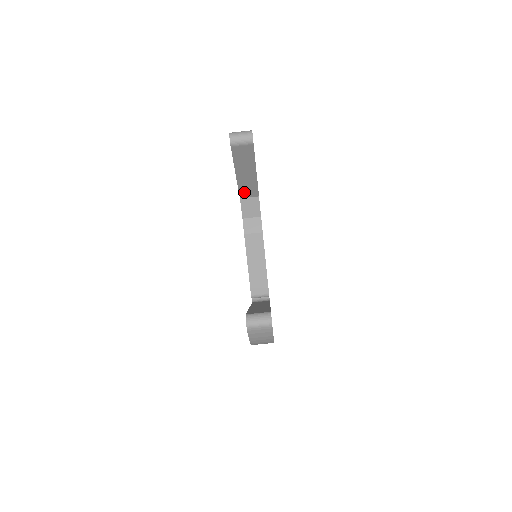
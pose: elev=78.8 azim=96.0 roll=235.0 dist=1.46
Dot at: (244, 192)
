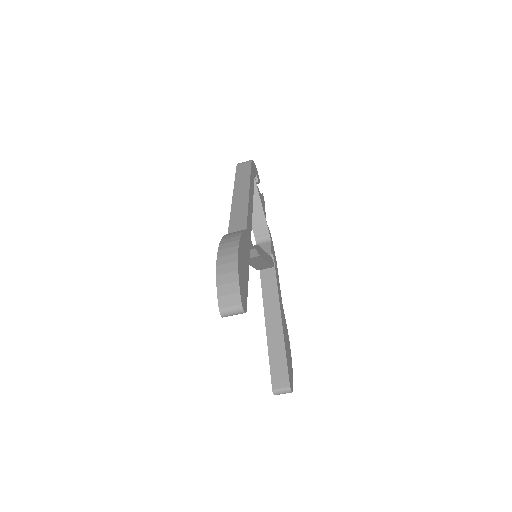
Dot at: occluded
